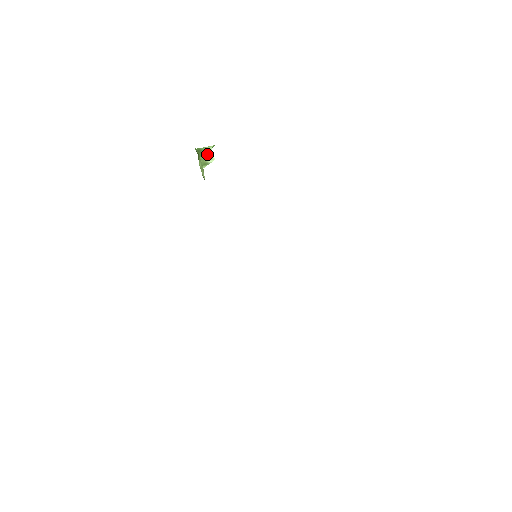
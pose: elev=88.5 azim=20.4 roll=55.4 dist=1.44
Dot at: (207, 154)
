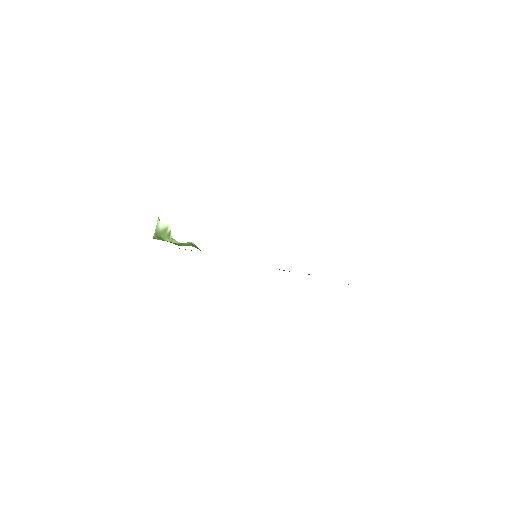
Dot at: (162, 229)
